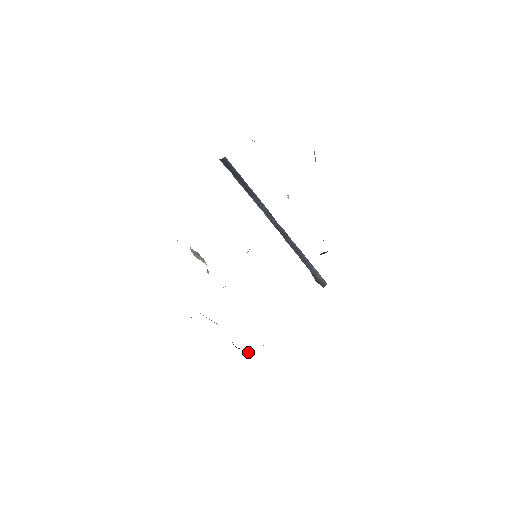
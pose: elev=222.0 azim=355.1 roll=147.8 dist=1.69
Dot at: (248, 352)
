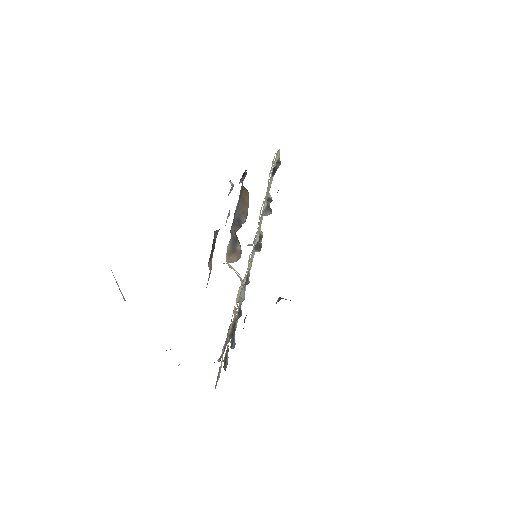
Dot at: occluded
